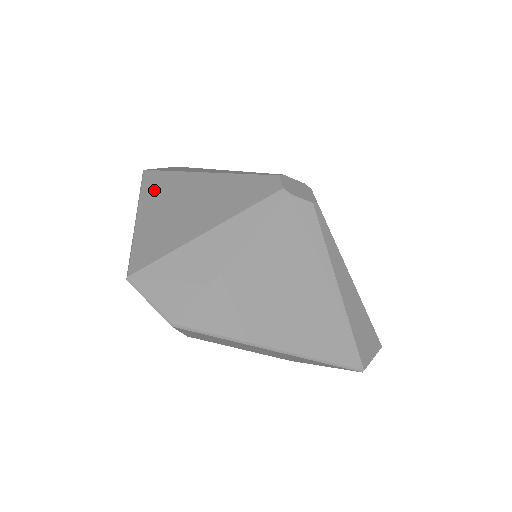
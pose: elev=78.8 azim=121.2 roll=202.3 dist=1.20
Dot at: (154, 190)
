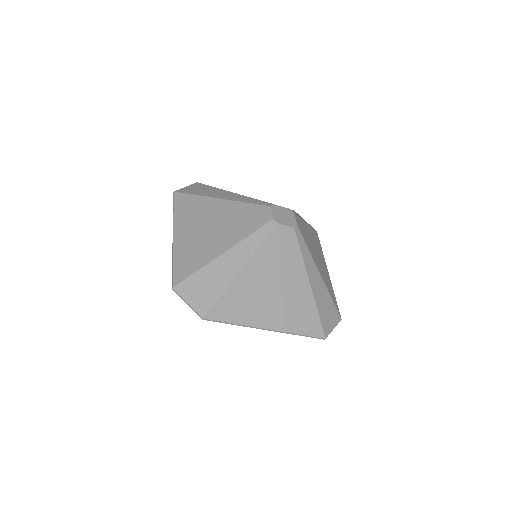
Dot at: (183, 213)
